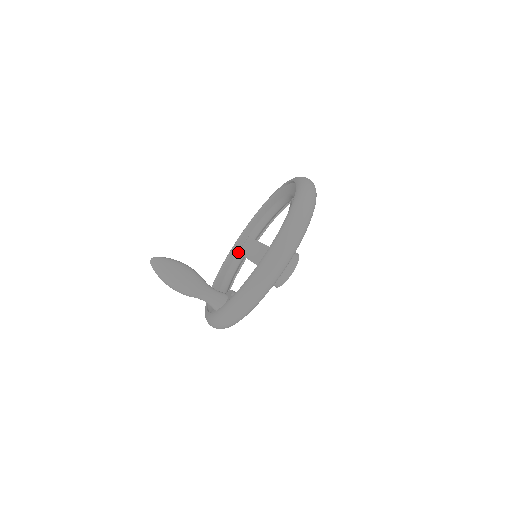
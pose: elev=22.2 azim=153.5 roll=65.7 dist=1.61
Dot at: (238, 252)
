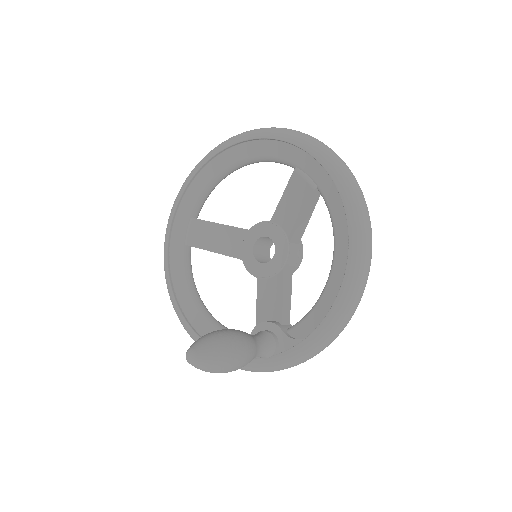
Dot at: (186, 244)
